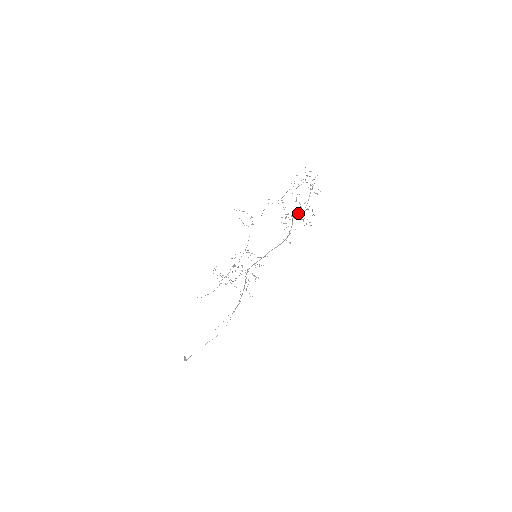
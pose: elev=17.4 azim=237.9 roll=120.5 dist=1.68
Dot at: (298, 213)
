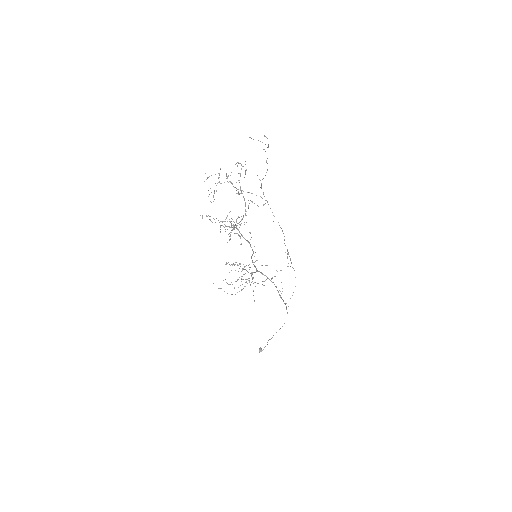
Dot at: (220, 232)
